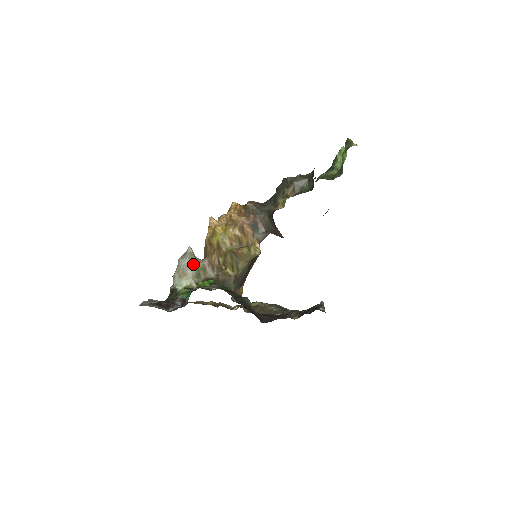
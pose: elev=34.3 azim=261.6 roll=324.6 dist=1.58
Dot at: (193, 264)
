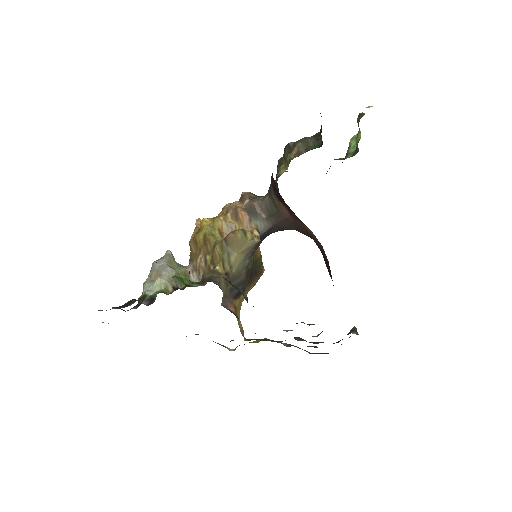
Dot at: (171, 266)
